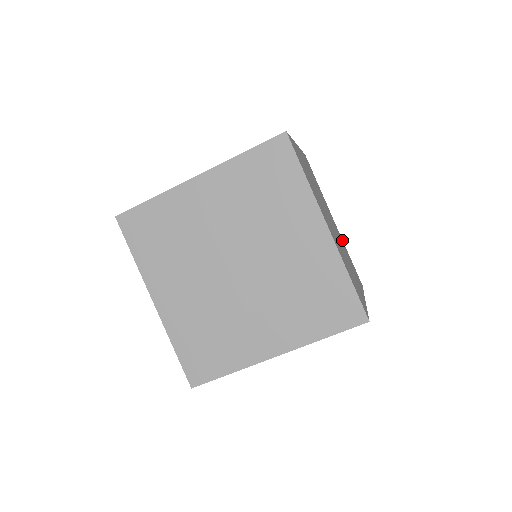
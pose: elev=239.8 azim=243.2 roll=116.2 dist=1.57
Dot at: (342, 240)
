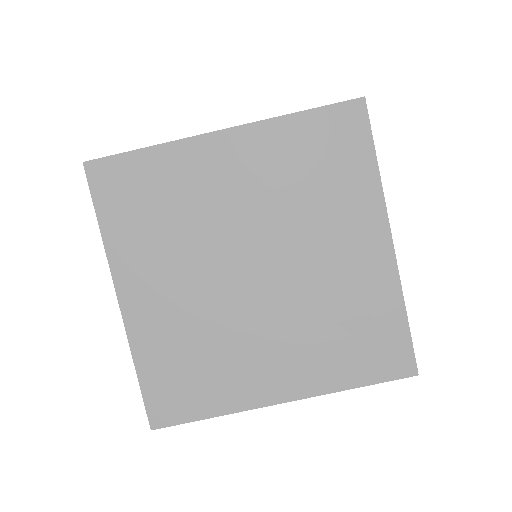
Dot at: occluded
